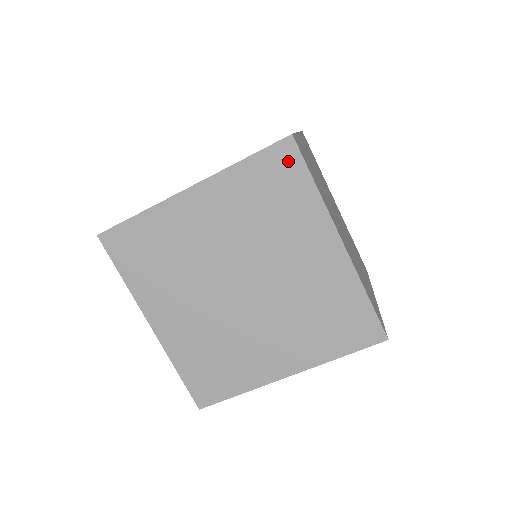
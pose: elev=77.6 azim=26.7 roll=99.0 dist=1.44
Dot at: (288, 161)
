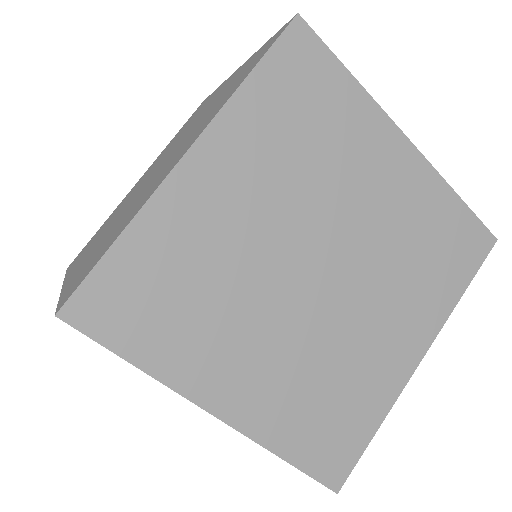
Dot at: occluded
